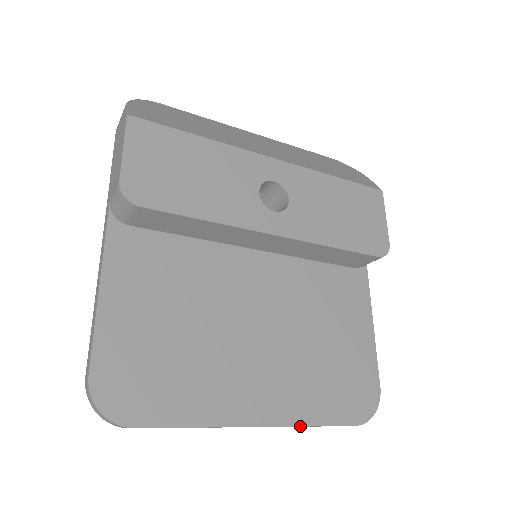
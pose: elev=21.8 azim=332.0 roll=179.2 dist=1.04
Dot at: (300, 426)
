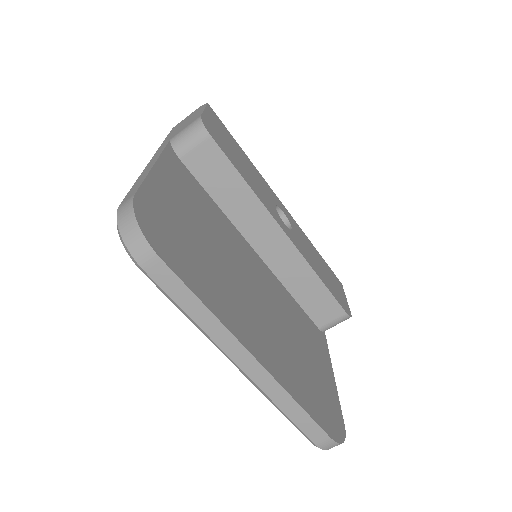
Dot at: (288, 392)
